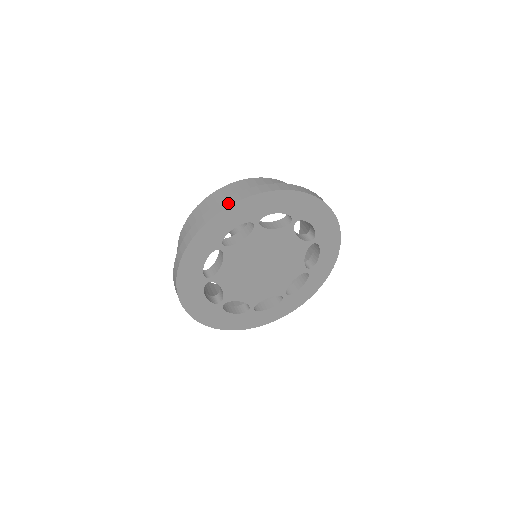
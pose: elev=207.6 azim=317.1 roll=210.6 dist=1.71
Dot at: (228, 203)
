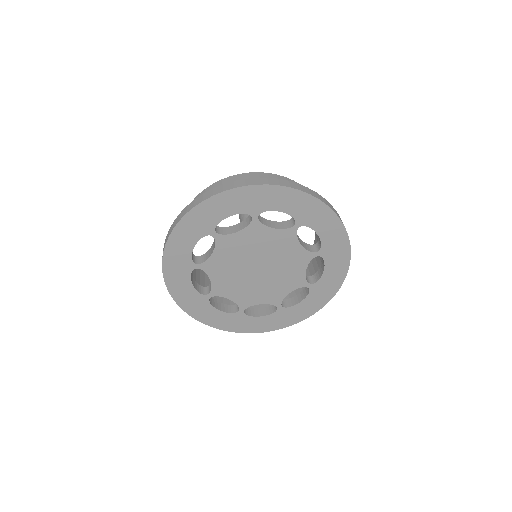
Dot at: (172, 228)
